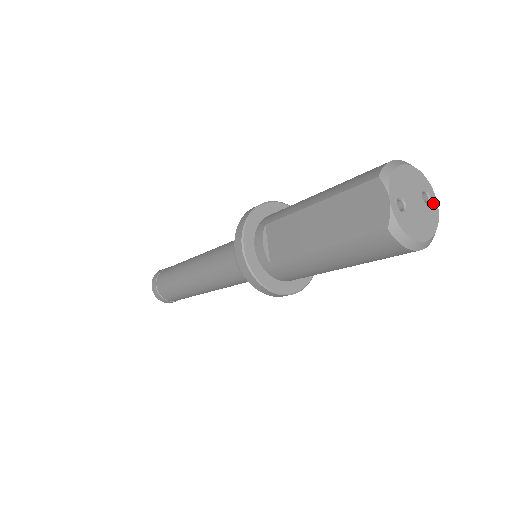
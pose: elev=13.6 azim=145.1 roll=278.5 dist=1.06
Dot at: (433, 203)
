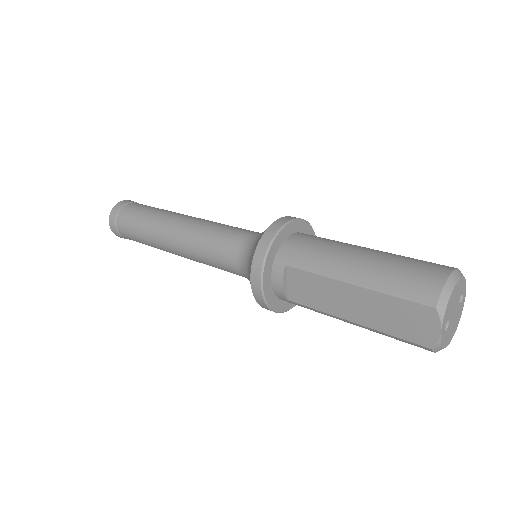
Dot at: (463, 298)
